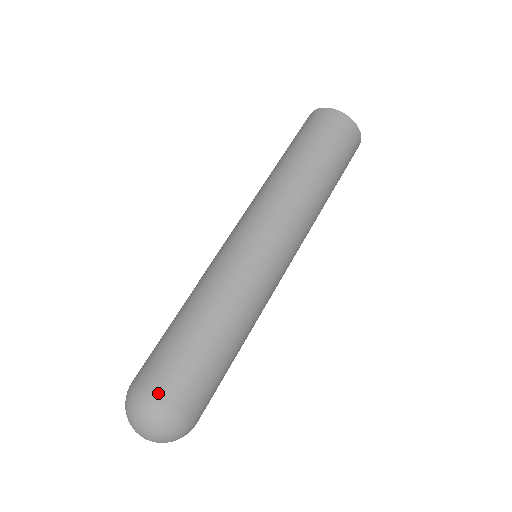
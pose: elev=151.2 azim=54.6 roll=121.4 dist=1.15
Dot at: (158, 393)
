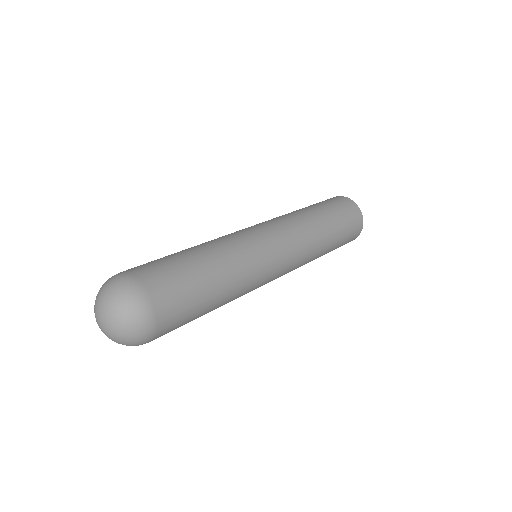
Dot at: (141, 279)
